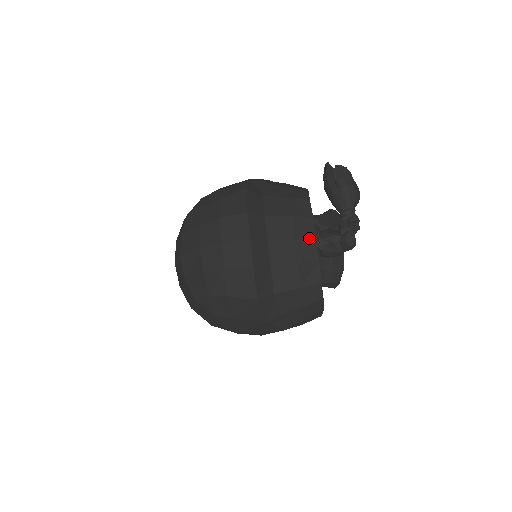
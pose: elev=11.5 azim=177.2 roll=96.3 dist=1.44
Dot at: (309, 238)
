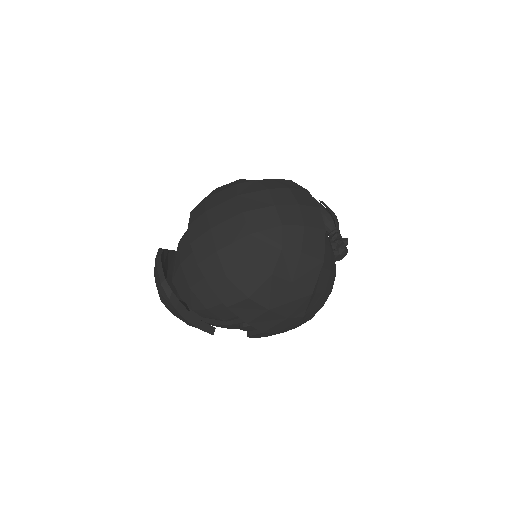
Dot at: occluded
